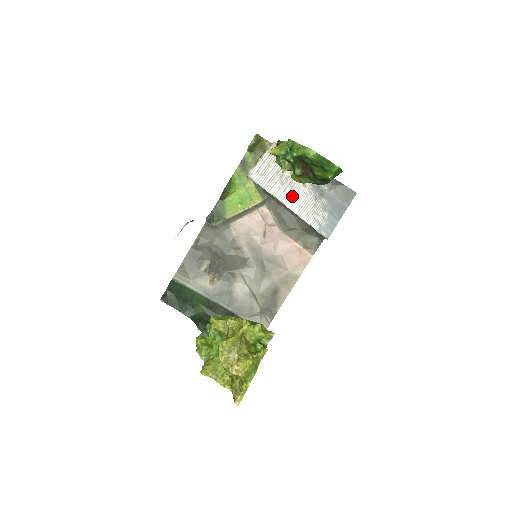
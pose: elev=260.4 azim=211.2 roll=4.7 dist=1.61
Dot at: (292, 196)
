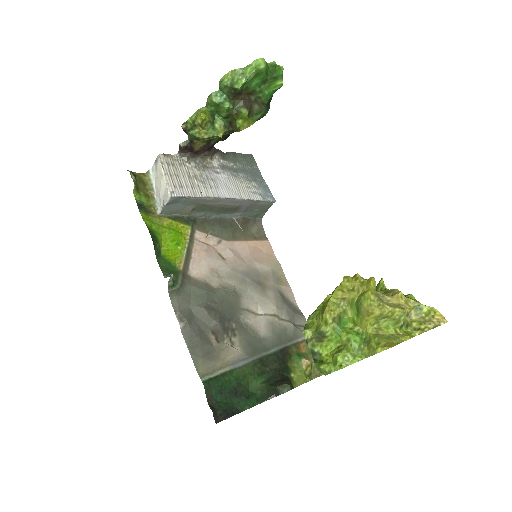
Dot at: (220, 187)
